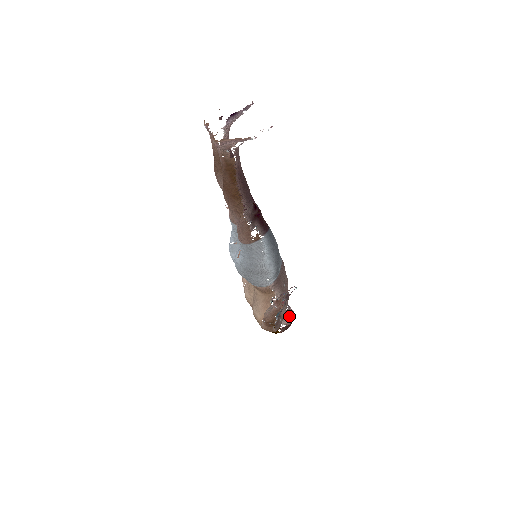
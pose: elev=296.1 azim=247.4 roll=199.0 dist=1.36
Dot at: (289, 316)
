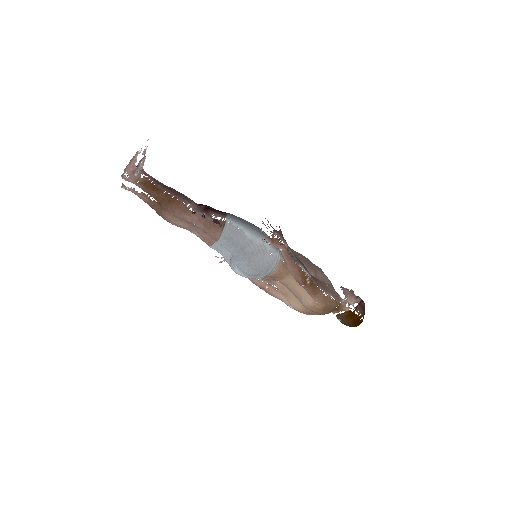
Dot at: (350, 294)
